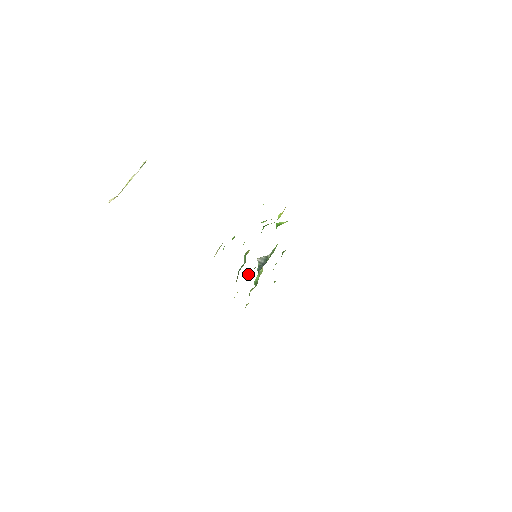
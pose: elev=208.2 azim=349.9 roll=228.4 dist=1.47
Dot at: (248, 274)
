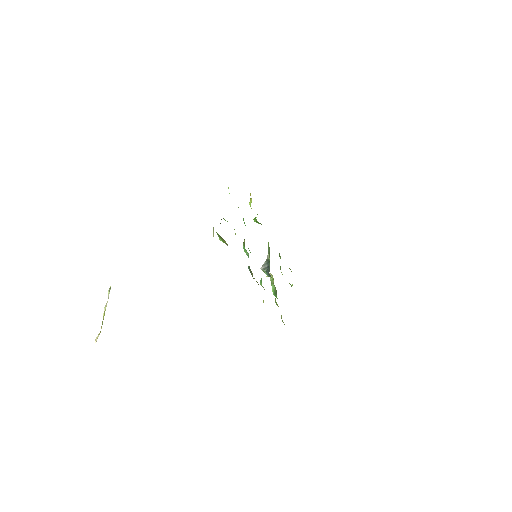
Dot at: (261, 279)
